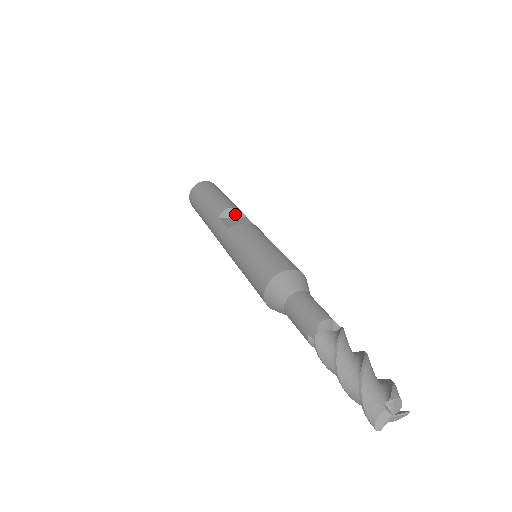
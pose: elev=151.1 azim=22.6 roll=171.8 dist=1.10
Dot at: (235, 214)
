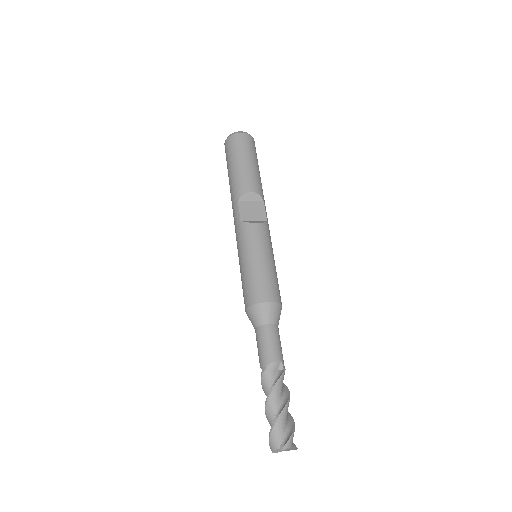
Dot at: (254, 198)
